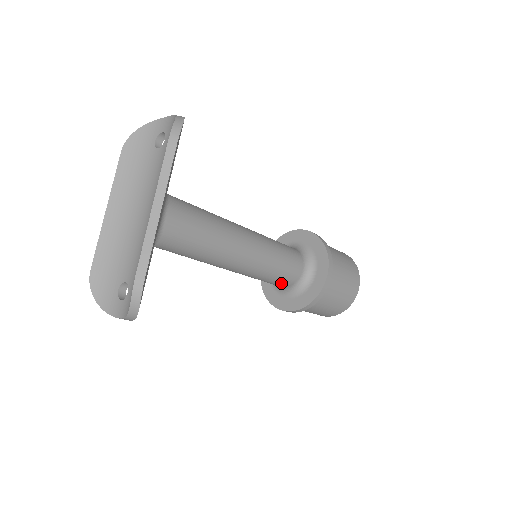
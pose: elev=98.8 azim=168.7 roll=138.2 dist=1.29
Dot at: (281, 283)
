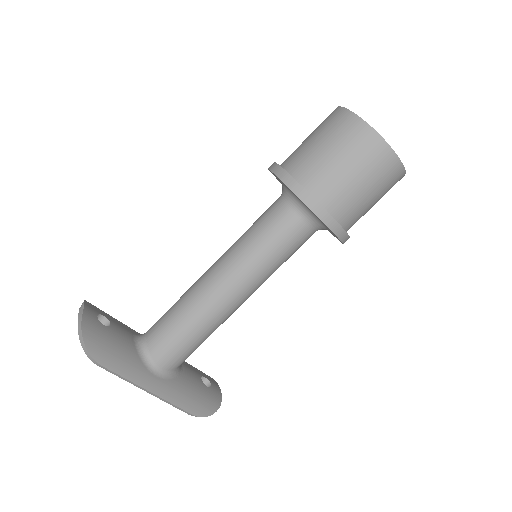
Dot at: (302, 244)
